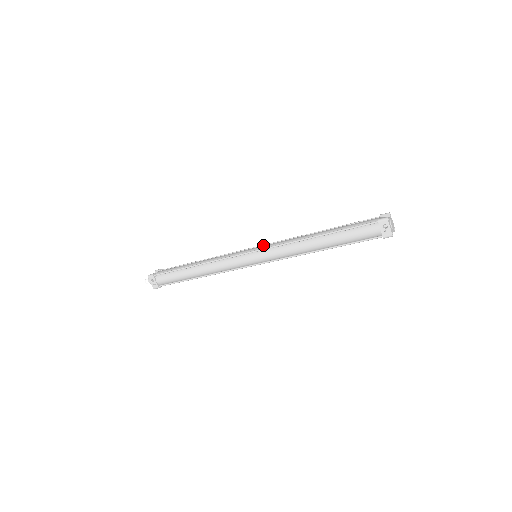
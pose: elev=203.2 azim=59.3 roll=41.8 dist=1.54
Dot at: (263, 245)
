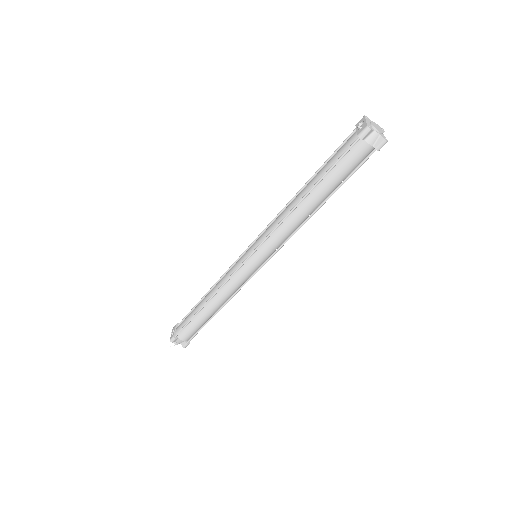
Dot at: occluded
